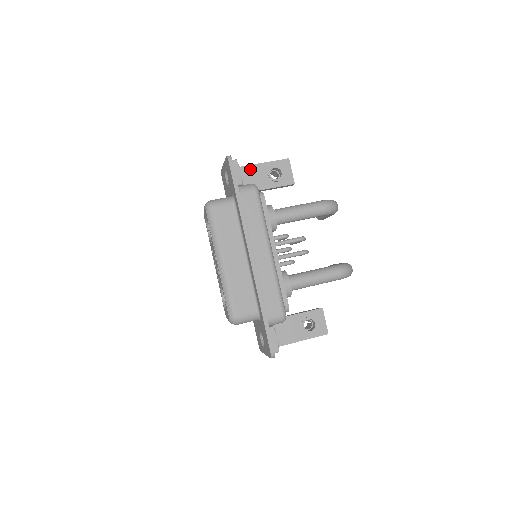
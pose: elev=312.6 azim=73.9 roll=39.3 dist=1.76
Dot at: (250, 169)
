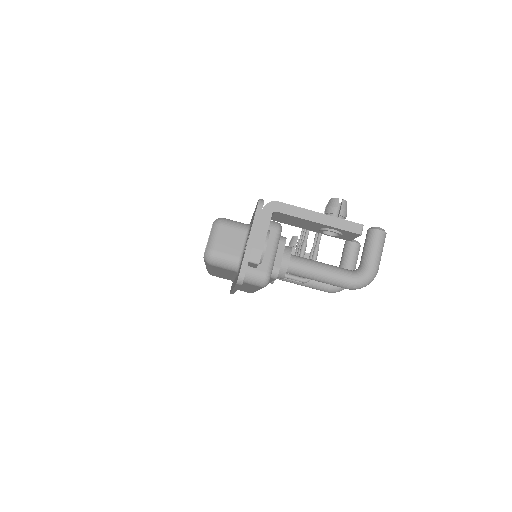
Dot at: (299, 219)
